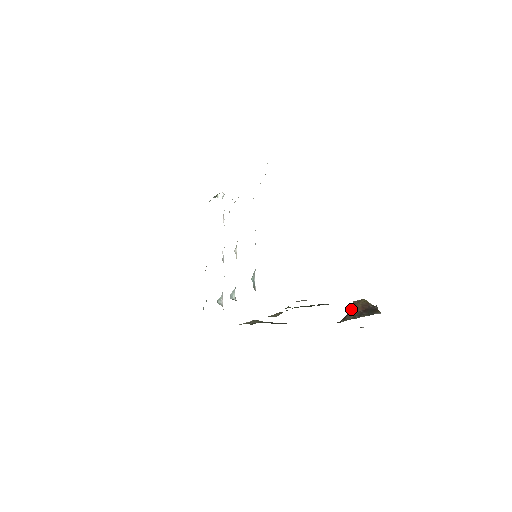
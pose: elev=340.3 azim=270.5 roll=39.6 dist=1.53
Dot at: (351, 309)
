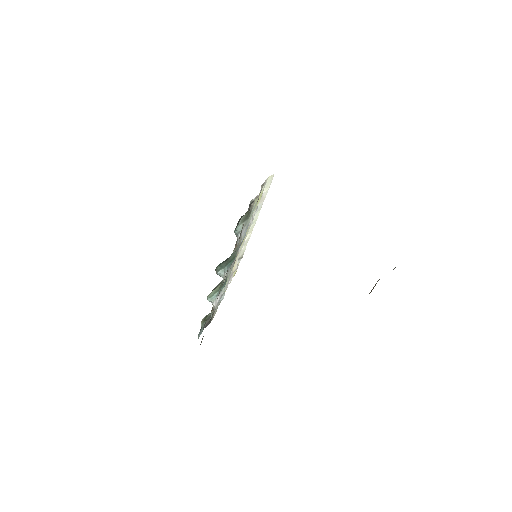
Dot at: (369, 293)
